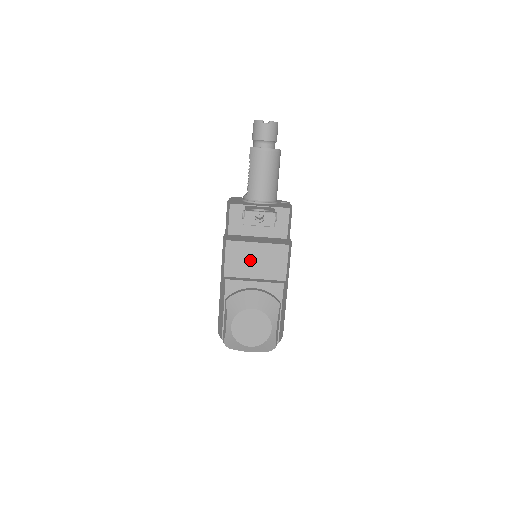
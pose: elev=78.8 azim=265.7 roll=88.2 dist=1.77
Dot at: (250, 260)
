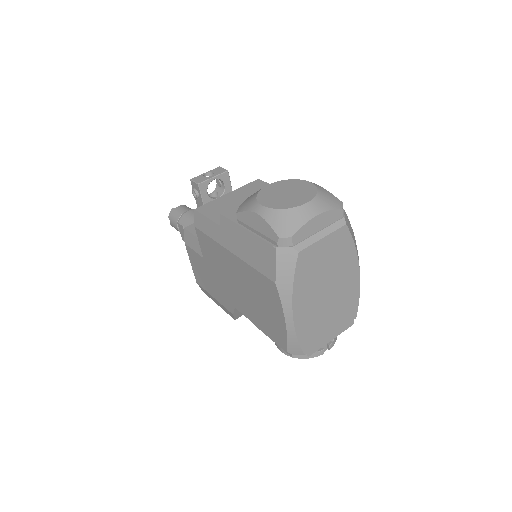
Dot at: (234, 204)
